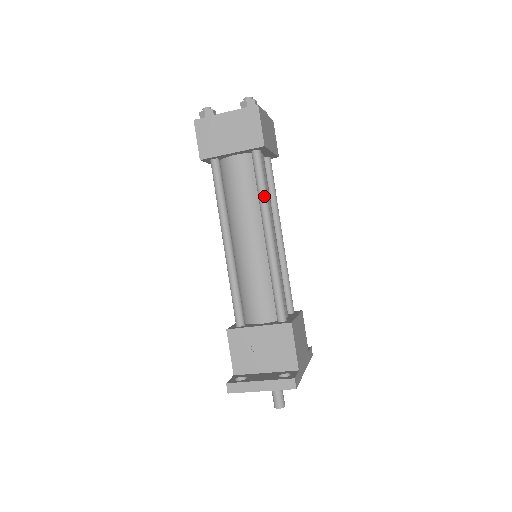
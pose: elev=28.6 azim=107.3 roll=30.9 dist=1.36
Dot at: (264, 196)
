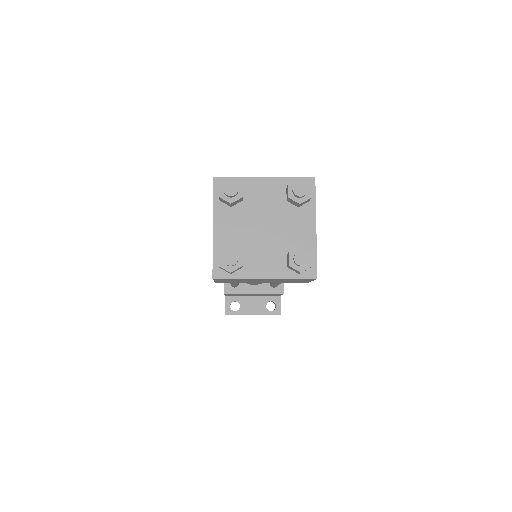
Dot at: occluded
